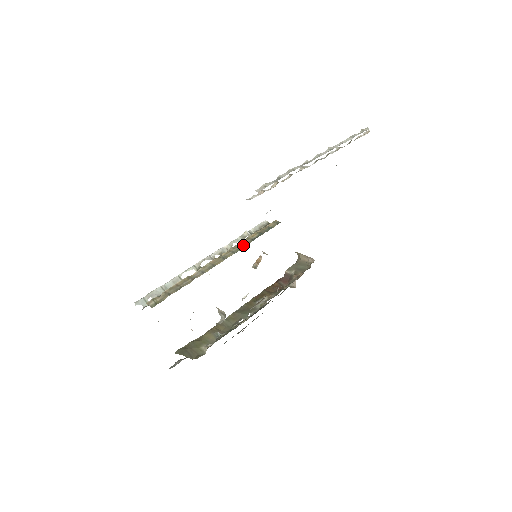
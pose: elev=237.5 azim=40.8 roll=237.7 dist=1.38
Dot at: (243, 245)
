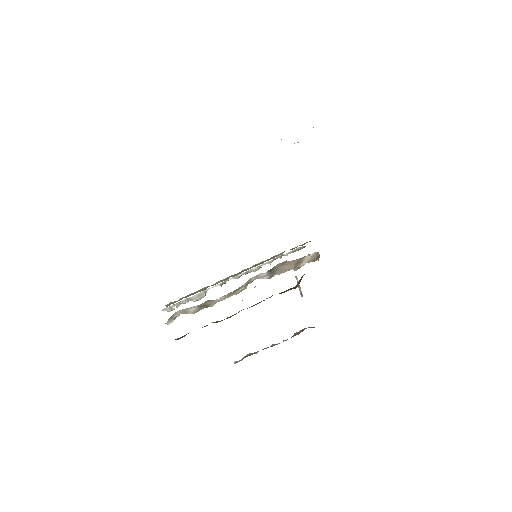
Dot at: occluded
